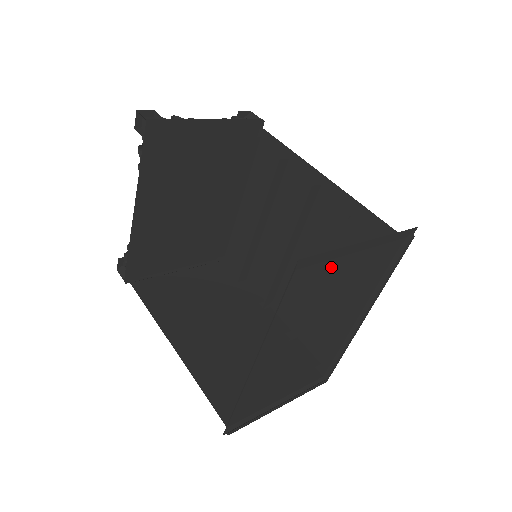
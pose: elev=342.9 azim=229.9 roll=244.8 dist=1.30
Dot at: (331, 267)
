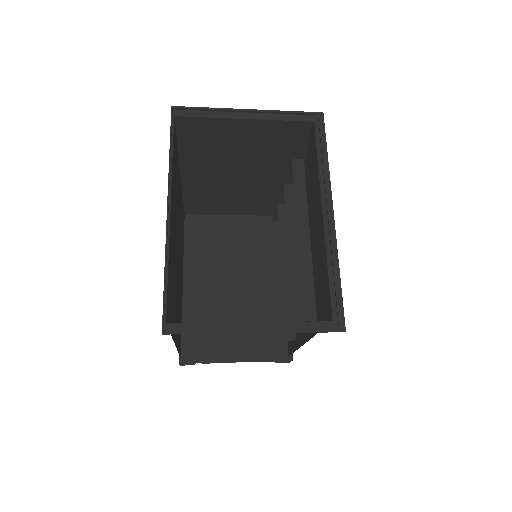
Dot at: (307, 216)
